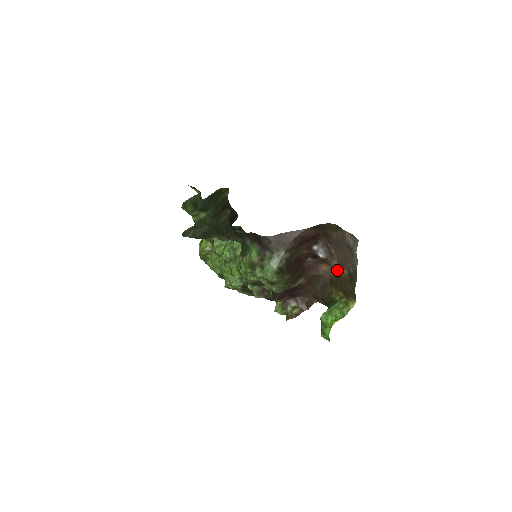
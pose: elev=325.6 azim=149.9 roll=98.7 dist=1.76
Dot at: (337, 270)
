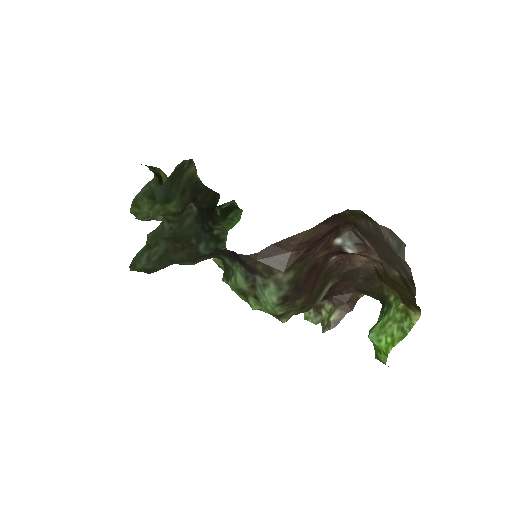
Dot at: occluded
